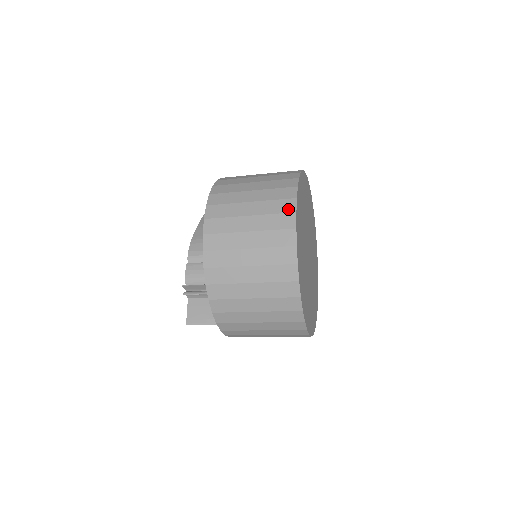
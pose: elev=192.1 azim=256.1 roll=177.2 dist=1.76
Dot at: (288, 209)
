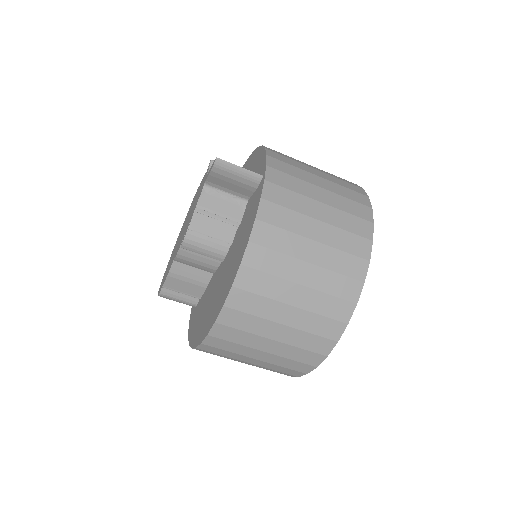
Dot at: occluded
